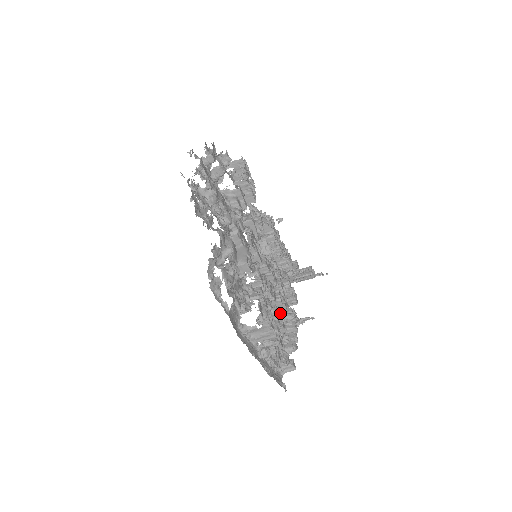
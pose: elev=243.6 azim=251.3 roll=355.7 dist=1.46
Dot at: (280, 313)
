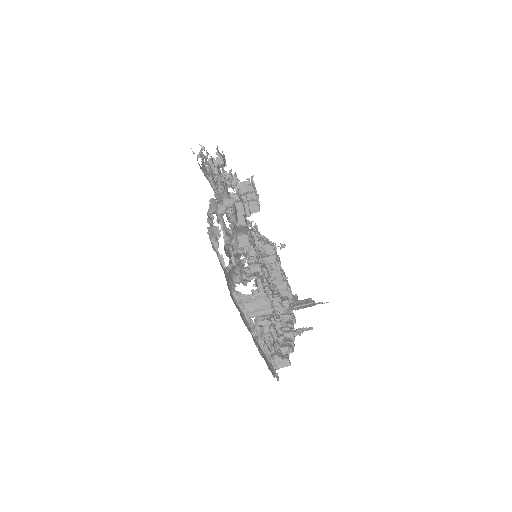
Dot at: occluded
